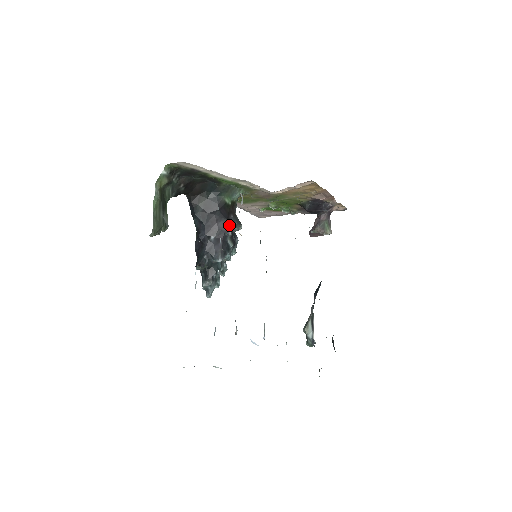
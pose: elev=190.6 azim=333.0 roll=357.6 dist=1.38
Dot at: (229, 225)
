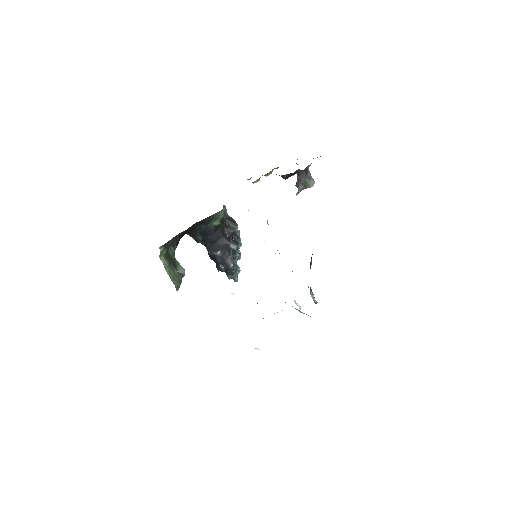
Dot at: (226, 239)
